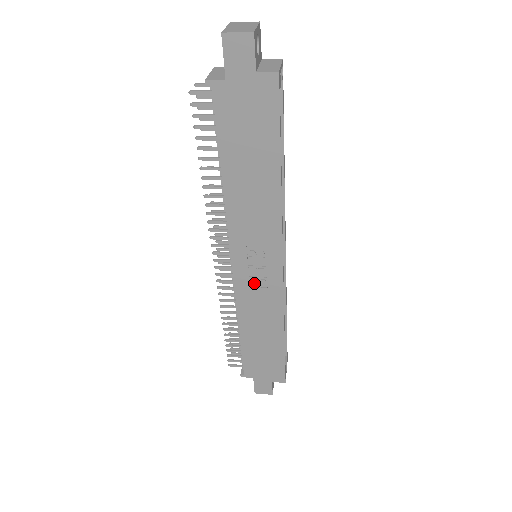
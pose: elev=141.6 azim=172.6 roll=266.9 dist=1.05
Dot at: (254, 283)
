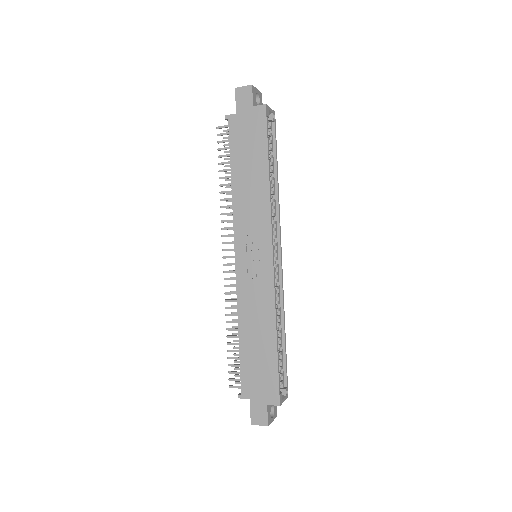
Dot at: (251, 274)
